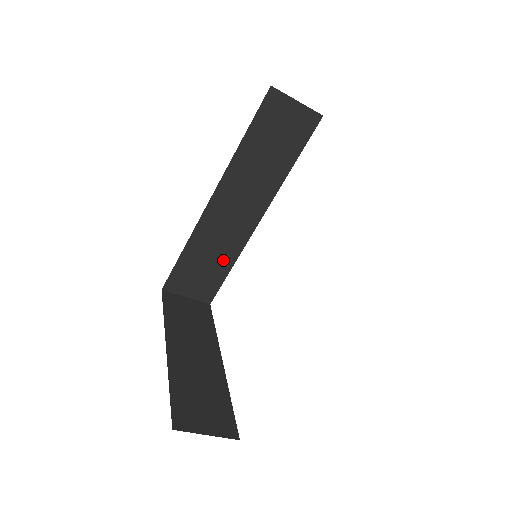
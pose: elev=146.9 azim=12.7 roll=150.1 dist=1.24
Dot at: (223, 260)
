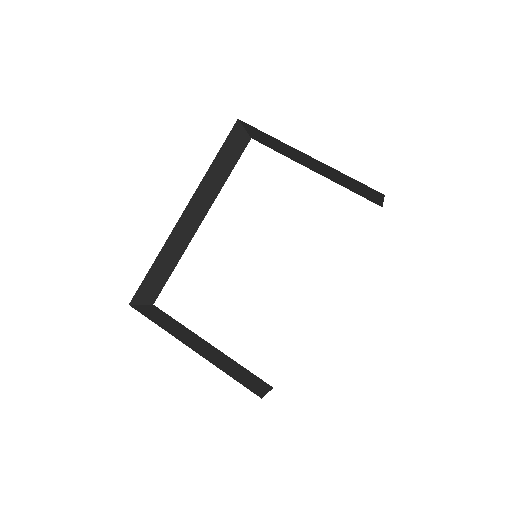
Dot at: (172, 263)
